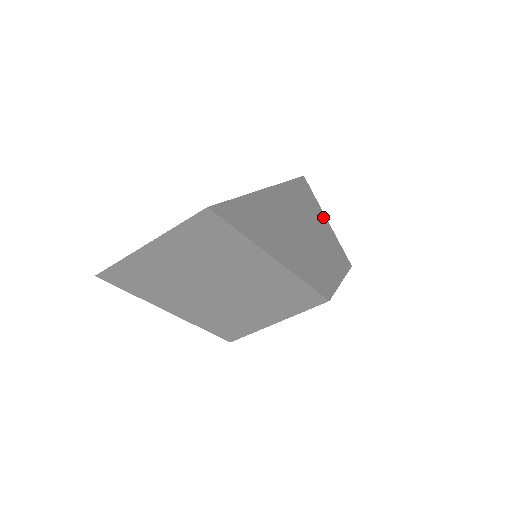
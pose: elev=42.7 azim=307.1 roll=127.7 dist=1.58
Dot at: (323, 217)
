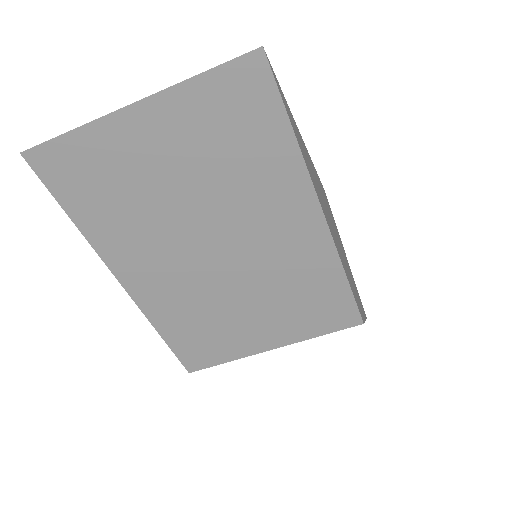
Dot at: occluded
